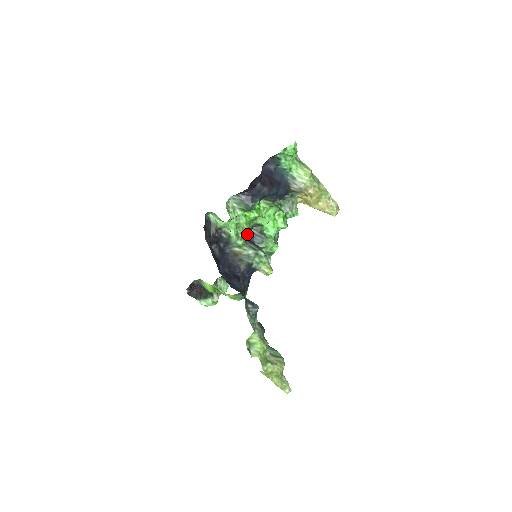
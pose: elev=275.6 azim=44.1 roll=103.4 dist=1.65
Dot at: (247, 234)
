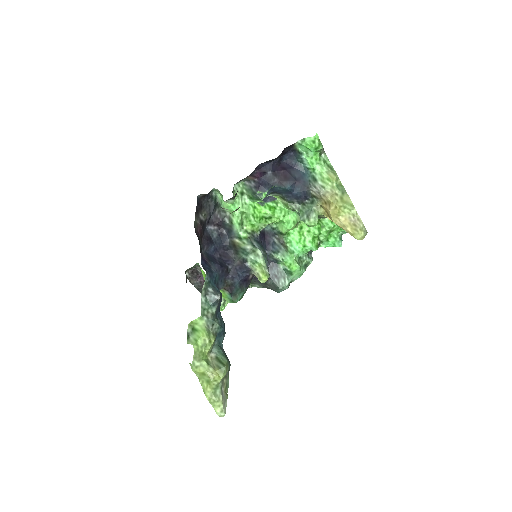
Dot at: (258, 232)
